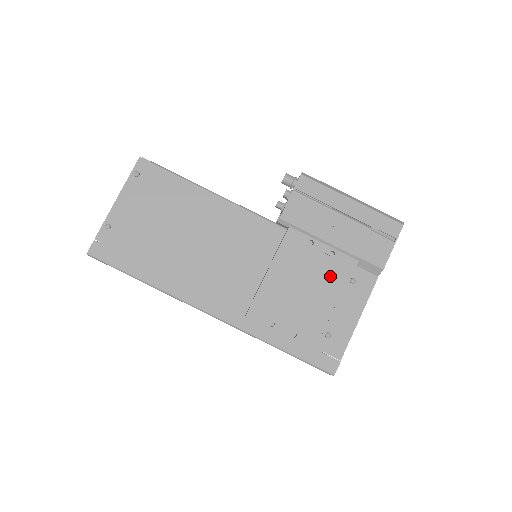
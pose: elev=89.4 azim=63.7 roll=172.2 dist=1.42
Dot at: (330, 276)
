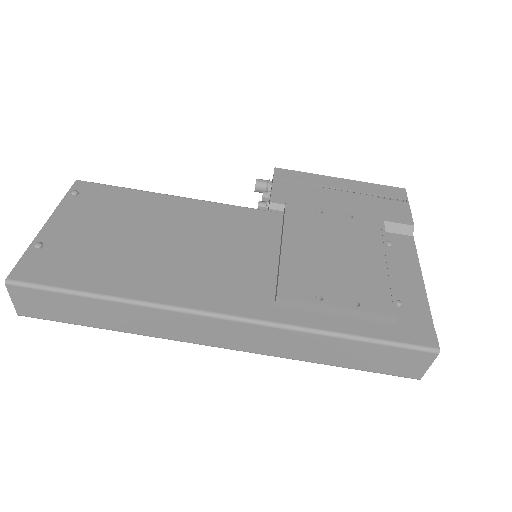
Dot at: (360, 237)
